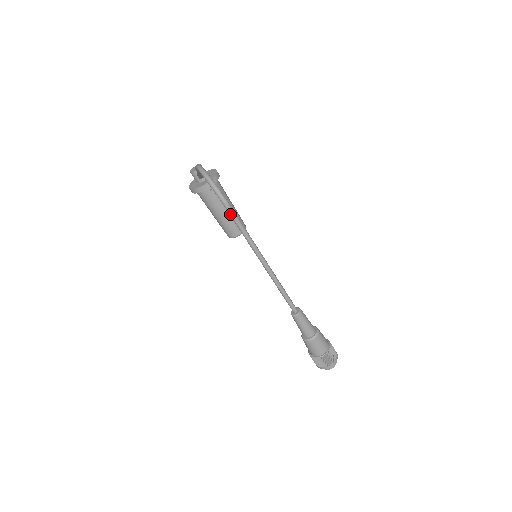
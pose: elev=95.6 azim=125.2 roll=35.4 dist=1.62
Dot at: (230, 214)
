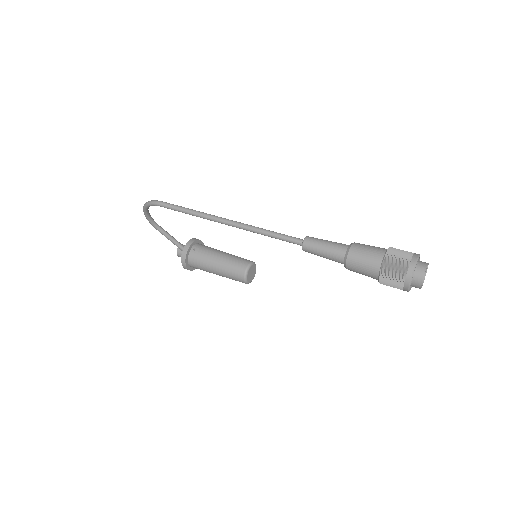
Dot at: (165, 206)
